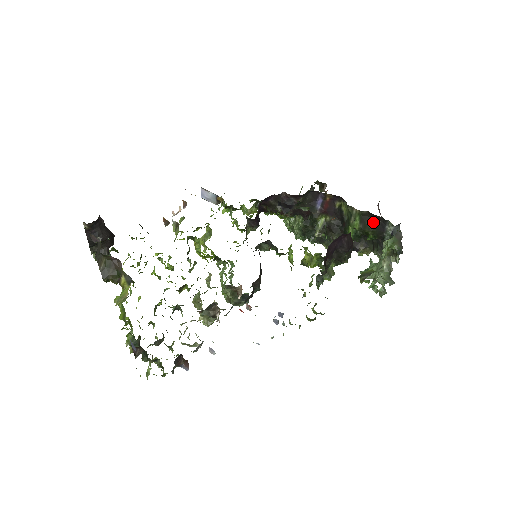
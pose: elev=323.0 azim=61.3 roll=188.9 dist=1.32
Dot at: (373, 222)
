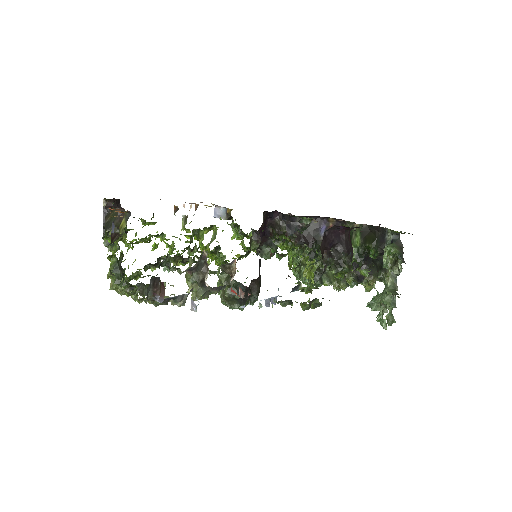
Dot at: (373, 235)
